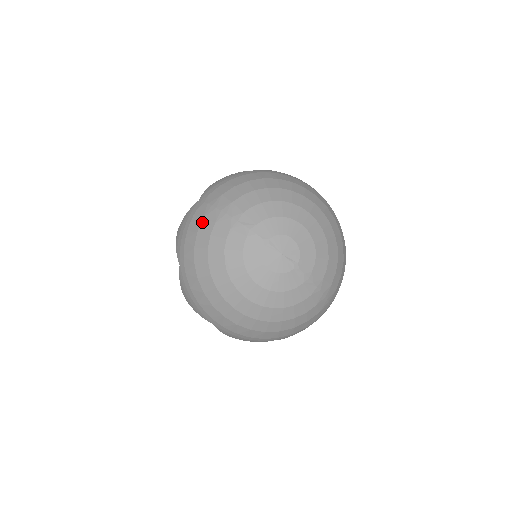
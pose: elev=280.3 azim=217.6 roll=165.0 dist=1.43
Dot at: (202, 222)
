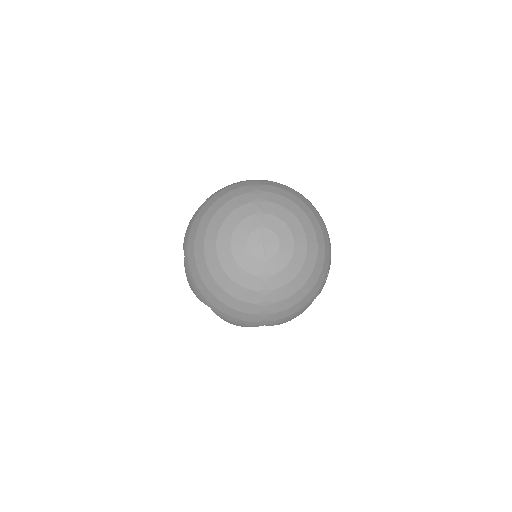
Dot at: (240, 188)
